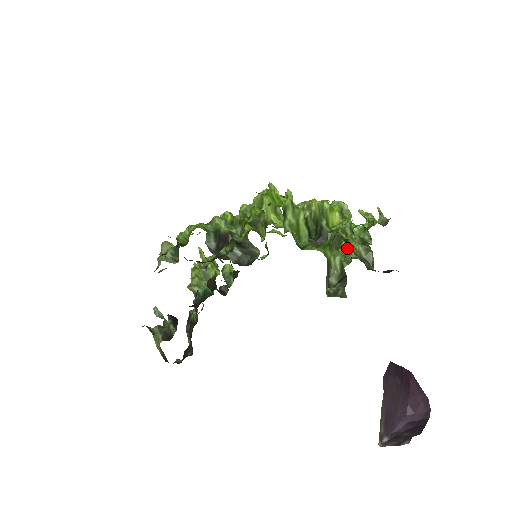
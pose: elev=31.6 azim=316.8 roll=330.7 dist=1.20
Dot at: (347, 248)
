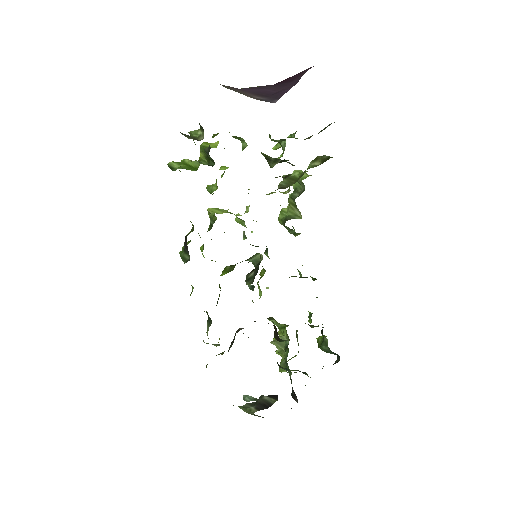
Dot at: (301, 174)
